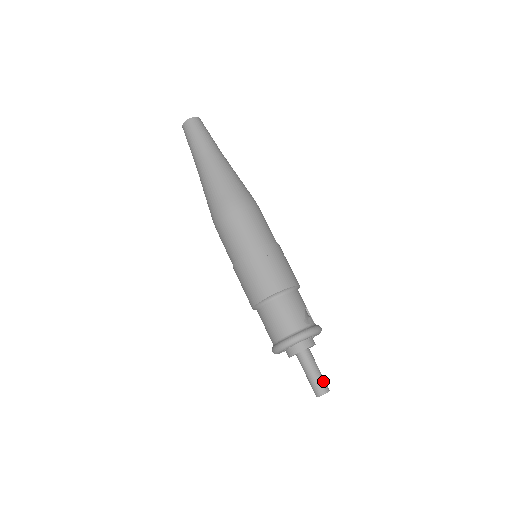
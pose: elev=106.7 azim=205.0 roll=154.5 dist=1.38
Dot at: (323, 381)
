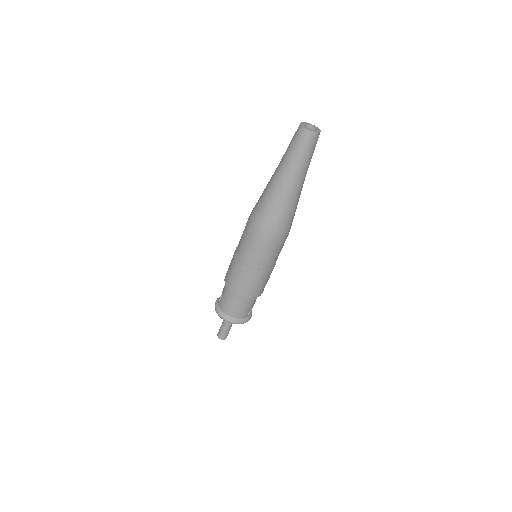
Dot at: occluded
